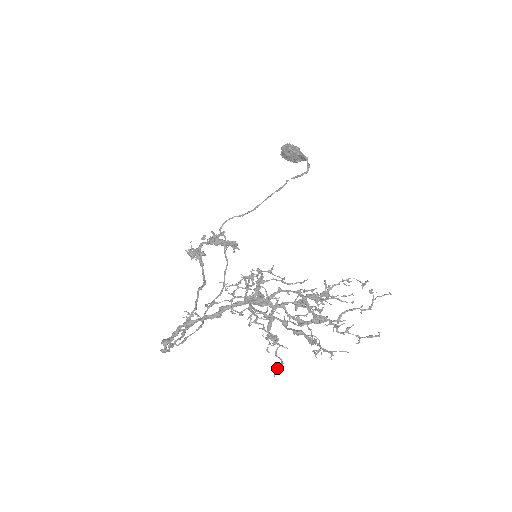
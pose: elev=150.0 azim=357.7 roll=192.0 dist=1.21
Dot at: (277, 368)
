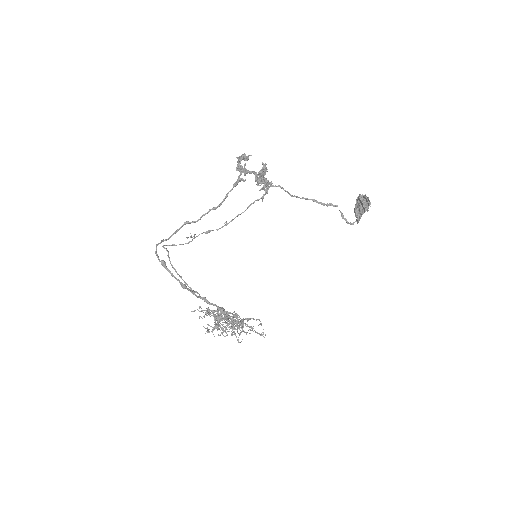
Dot at: occluded
